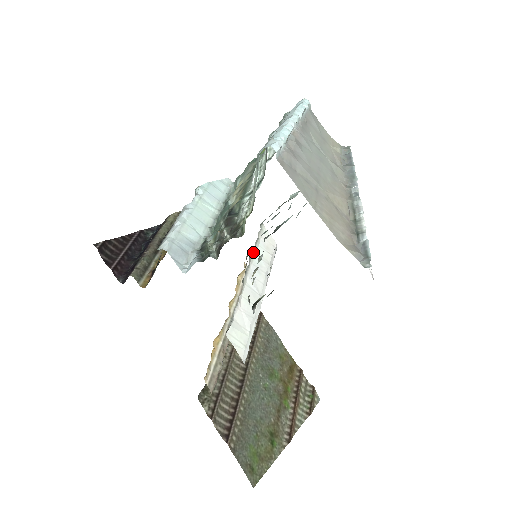
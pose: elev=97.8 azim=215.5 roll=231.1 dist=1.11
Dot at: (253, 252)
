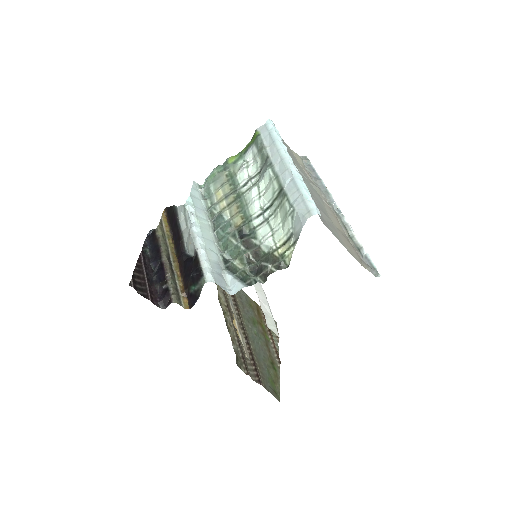
Dot at: occluded
